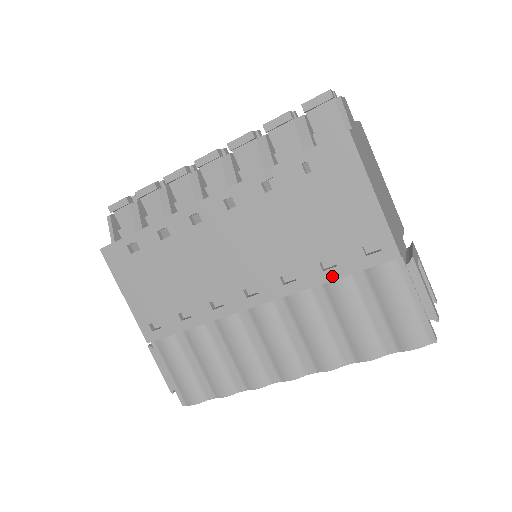
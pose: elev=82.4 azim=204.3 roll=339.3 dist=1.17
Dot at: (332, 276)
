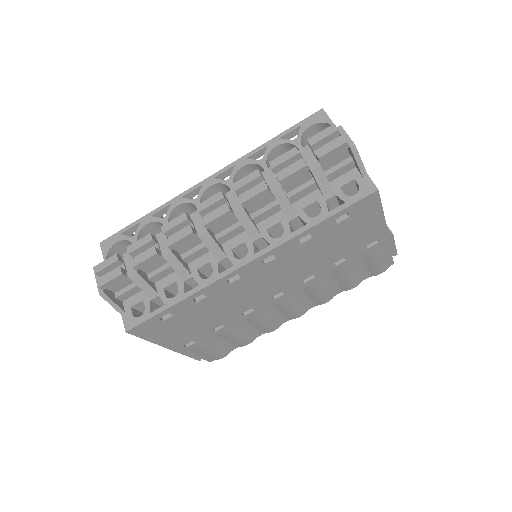
Dot at: (342, 266)
